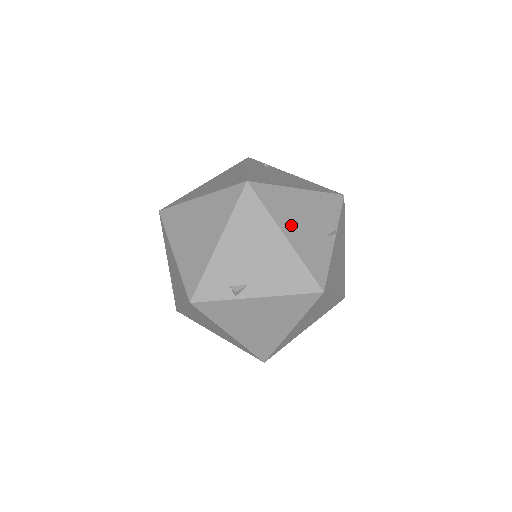
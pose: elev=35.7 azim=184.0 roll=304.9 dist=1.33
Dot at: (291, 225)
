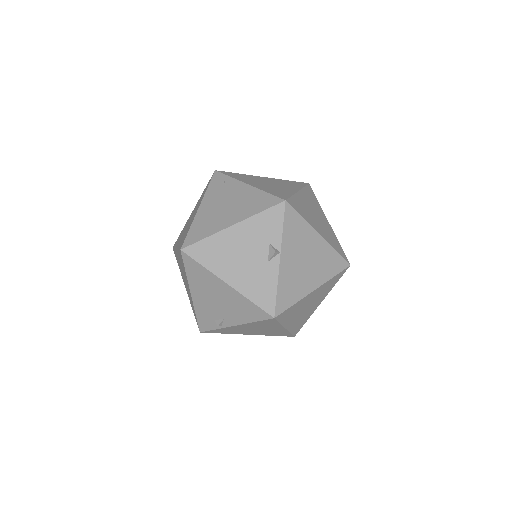
Dot at: (230, 269)
